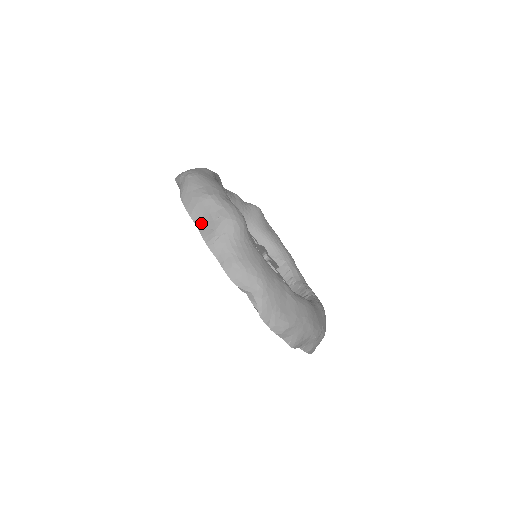
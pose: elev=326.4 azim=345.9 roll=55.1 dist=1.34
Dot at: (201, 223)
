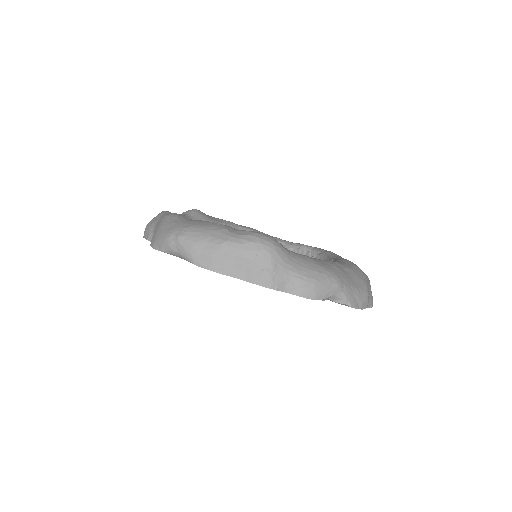
Dot at: (242, 273)
